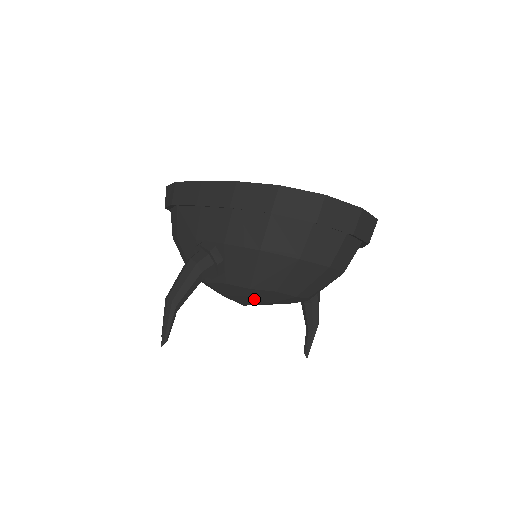
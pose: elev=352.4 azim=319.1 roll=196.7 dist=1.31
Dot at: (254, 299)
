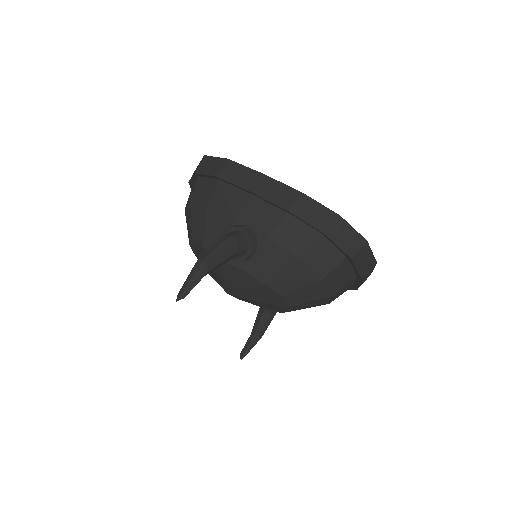
Dot at: (251, 293)
